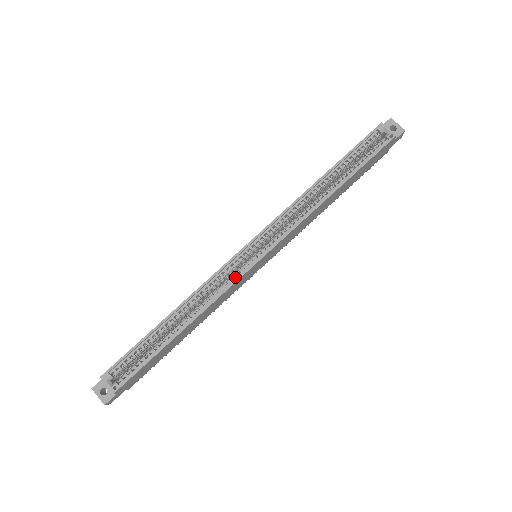
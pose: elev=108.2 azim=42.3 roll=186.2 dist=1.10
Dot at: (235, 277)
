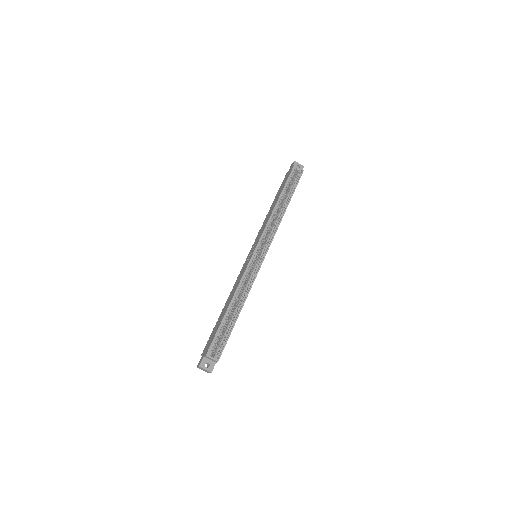
Dot at: occluded
